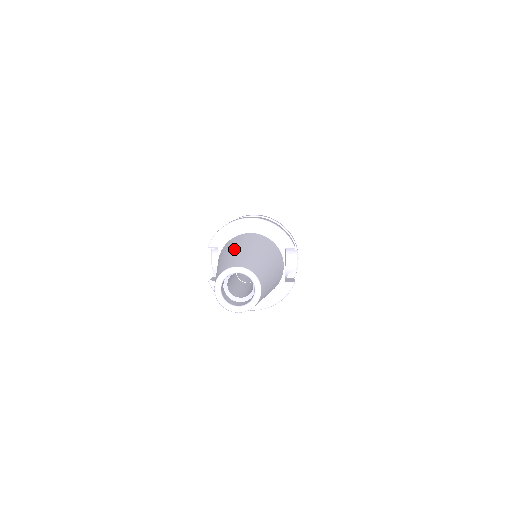
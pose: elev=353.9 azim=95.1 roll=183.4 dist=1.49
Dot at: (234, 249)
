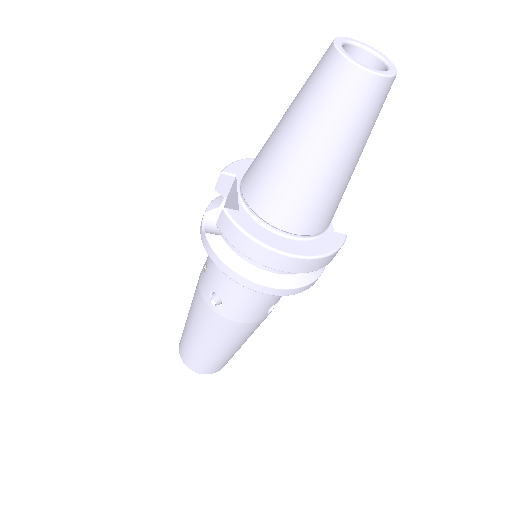
Dot at: occluded
